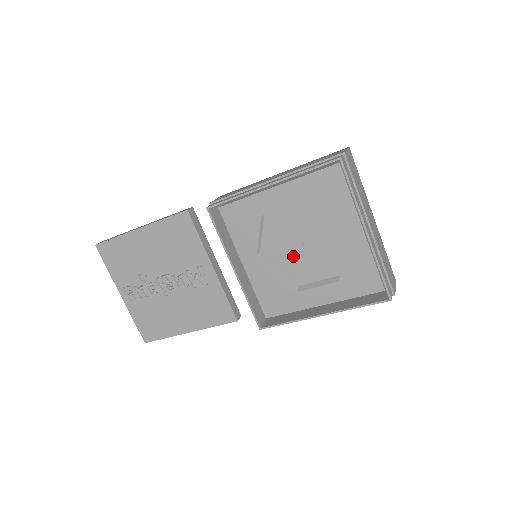
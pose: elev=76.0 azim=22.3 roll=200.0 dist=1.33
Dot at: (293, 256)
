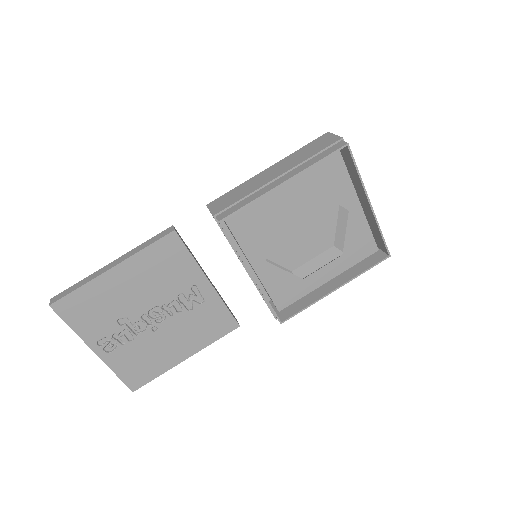
Dot at: (285, 245)
